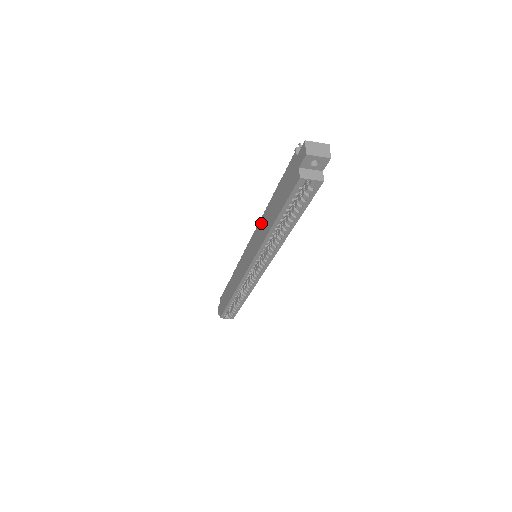
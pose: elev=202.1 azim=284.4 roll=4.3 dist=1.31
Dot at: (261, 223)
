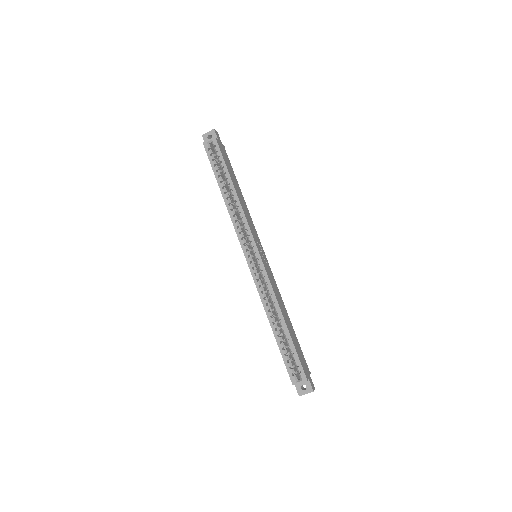
Dot at: occluded
